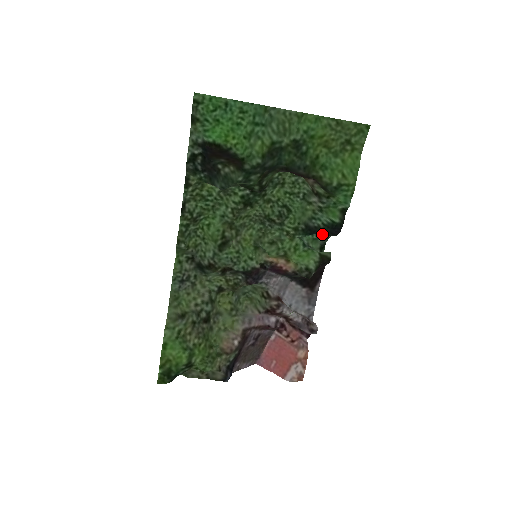
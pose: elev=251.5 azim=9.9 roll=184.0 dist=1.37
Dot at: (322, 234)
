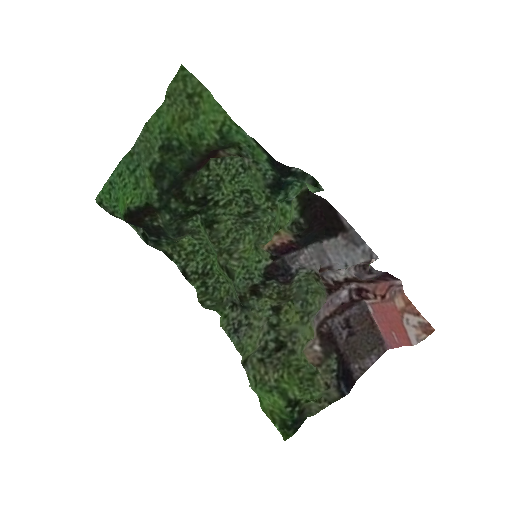
Dot at: (282, 178)
